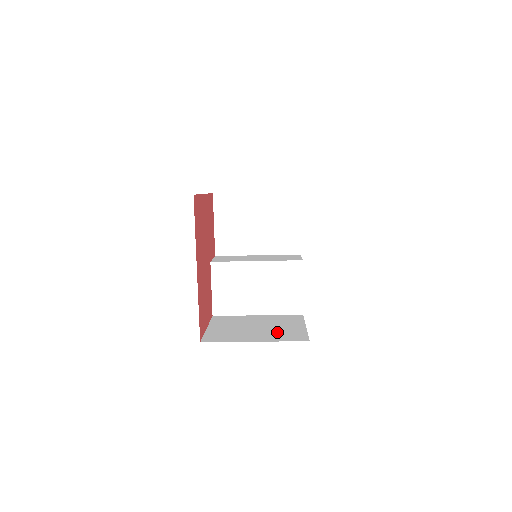
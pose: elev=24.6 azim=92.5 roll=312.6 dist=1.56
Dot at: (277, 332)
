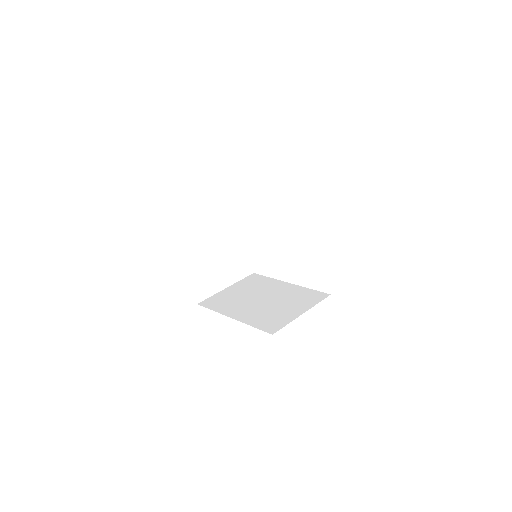
Dot at: (235, 264)
